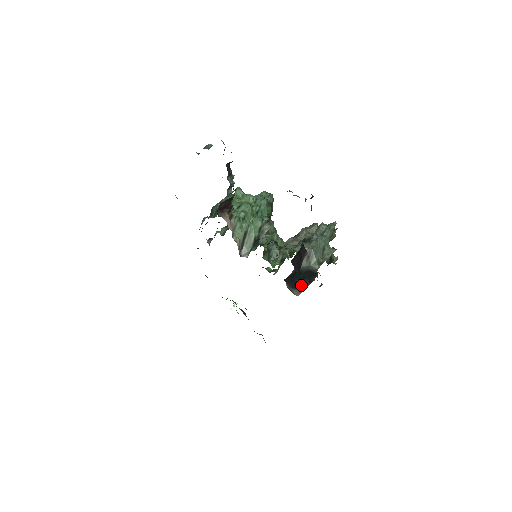
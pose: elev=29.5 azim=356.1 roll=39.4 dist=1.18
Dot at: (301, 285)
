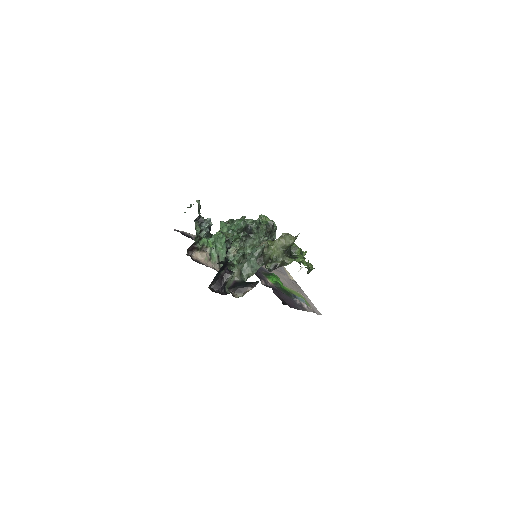
Dot at: (246, 289)
